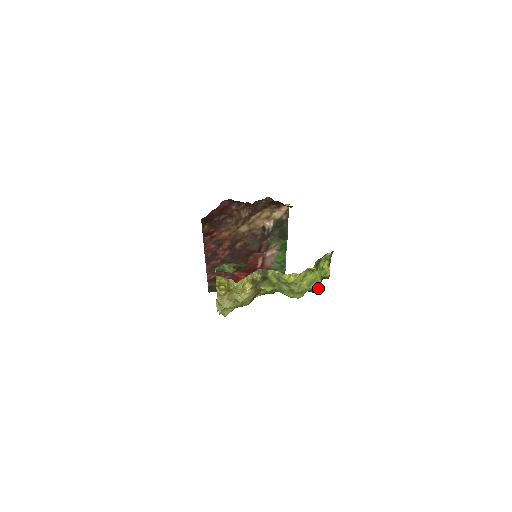
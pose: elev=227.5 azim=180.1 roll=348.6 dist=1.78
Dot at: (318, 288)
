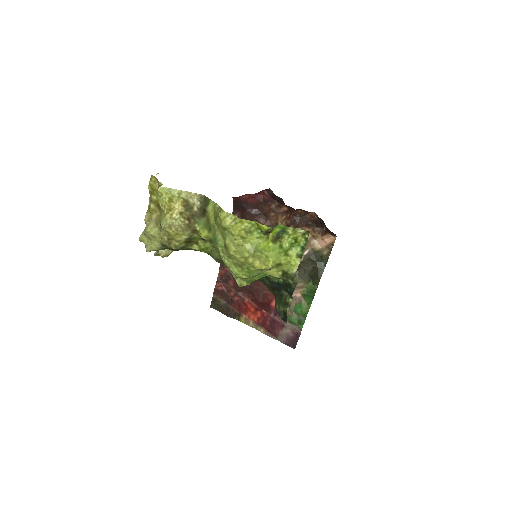
Dot at: (288, 309)
